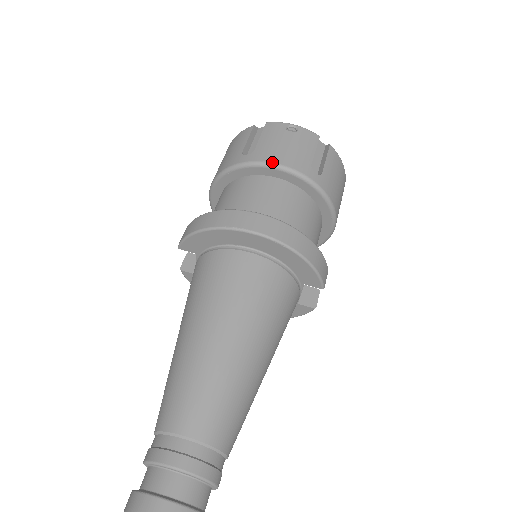
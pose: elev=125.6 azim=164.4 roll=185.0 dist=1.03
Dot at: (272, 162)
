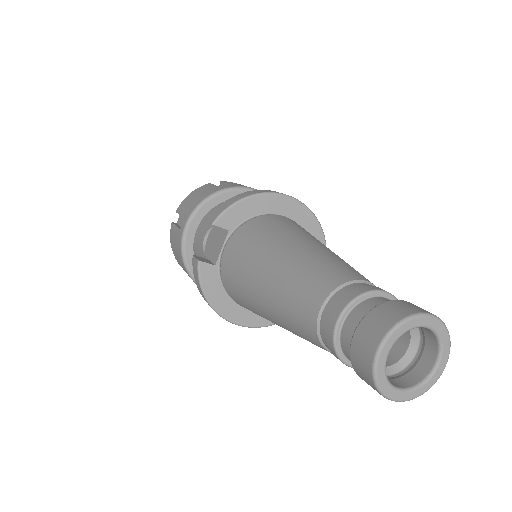
Dot at: (253, 188)
